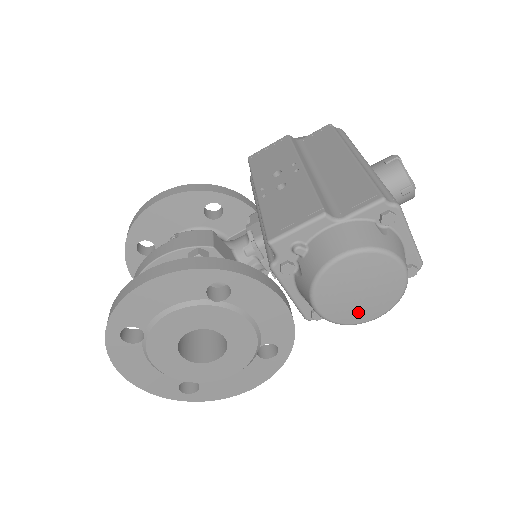
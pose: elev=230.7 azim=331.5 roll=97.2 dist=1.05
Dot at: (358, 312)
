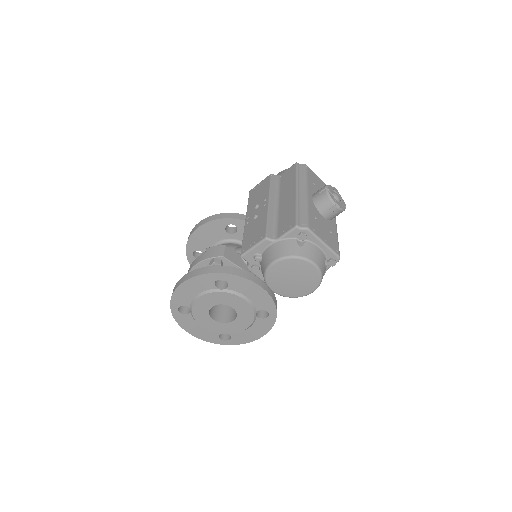
Dot at: (298, 290)
